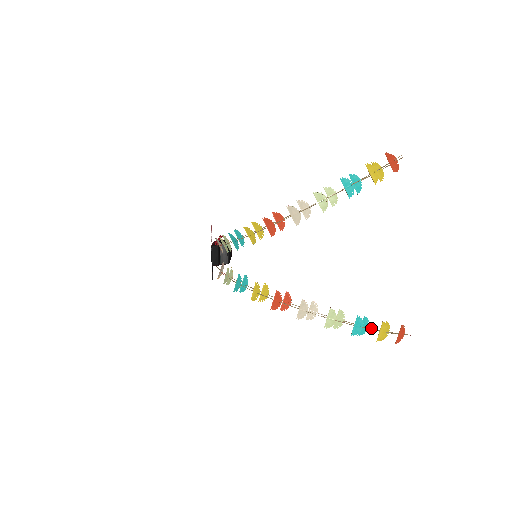
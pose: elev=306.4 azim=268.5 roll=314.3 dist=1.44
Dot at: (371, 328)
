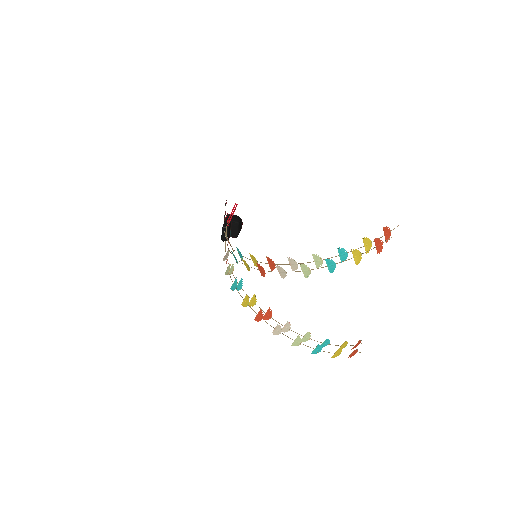
Dot at: occluded
